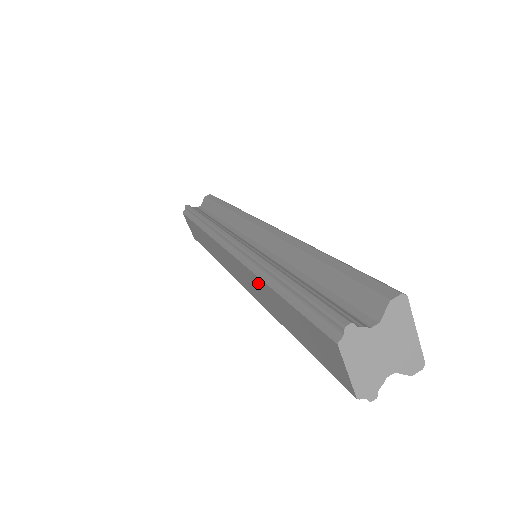
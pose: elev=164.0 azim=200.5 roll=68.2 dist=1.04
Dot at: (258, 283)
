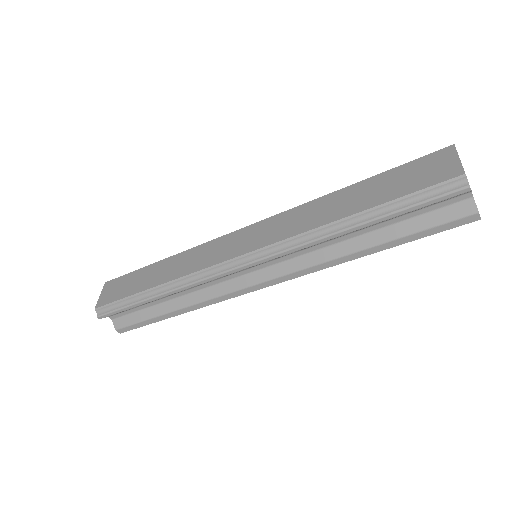
Dot at: (314, 206)
